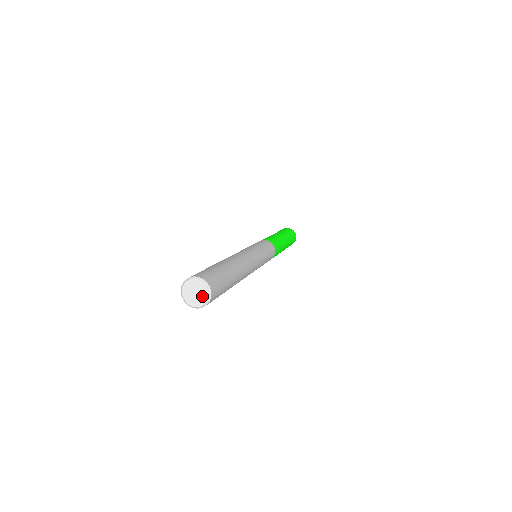
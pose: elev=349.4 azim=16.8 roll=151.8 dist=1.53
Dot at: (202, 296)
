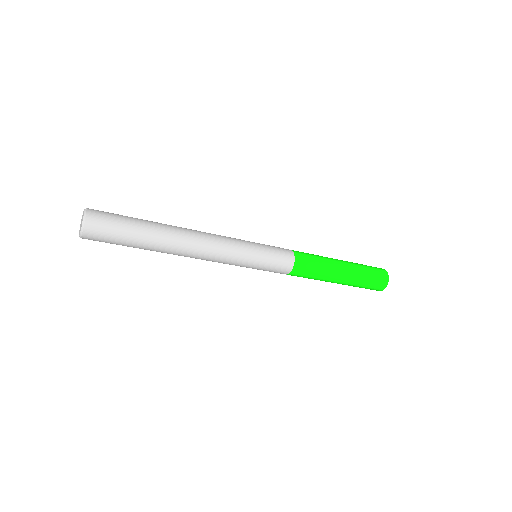
Dot at: (81, 225)
